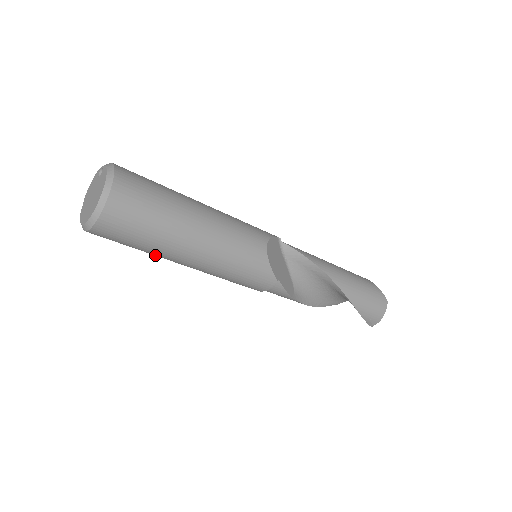
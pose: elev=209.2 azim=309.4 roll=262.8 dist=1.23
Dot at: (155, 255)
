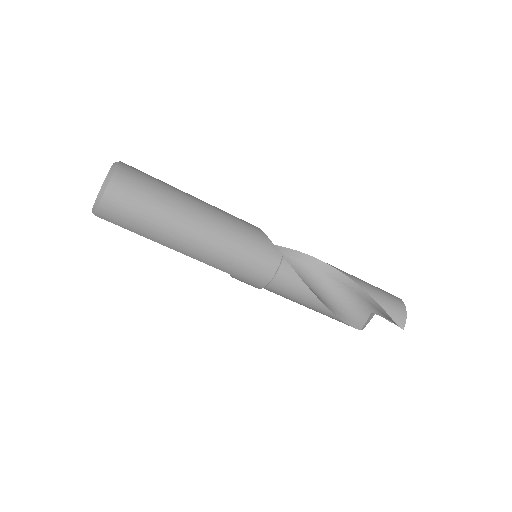
Dot at: (163, 233)
